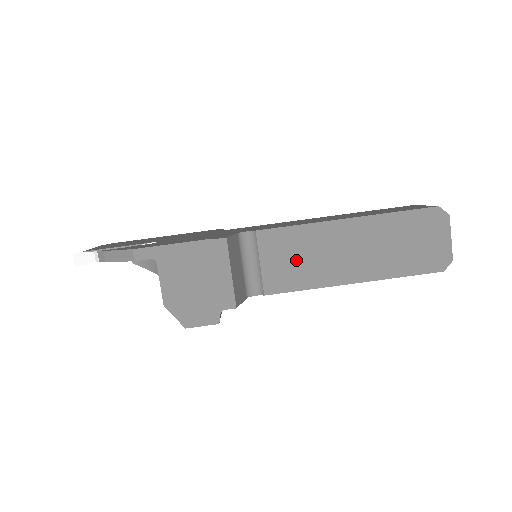
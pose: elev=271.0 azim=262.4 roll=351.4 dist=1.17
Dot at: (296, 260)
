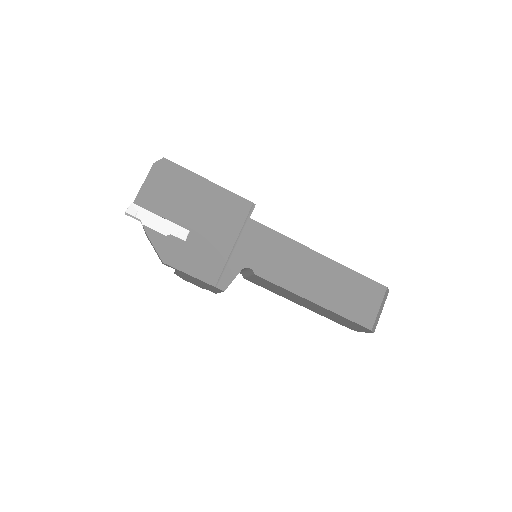
Dot at: (271, 287)
